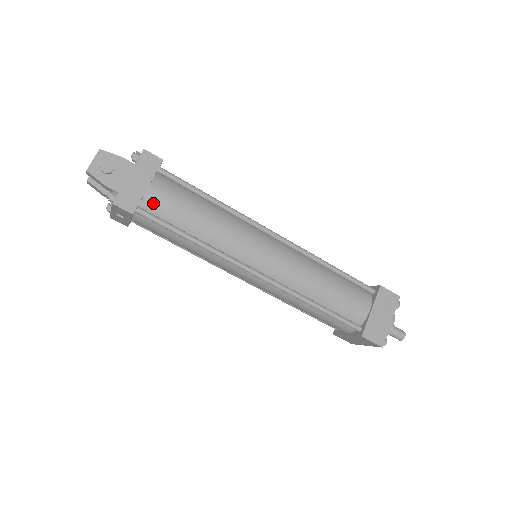
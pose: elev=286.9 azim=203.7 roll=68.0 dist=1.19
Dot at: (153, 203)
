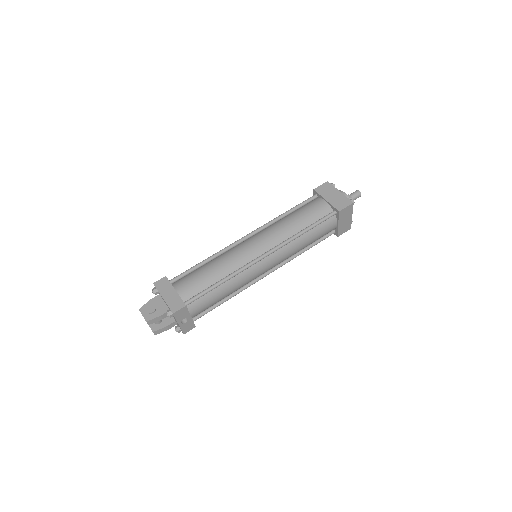
Dot at: (187, 293)
